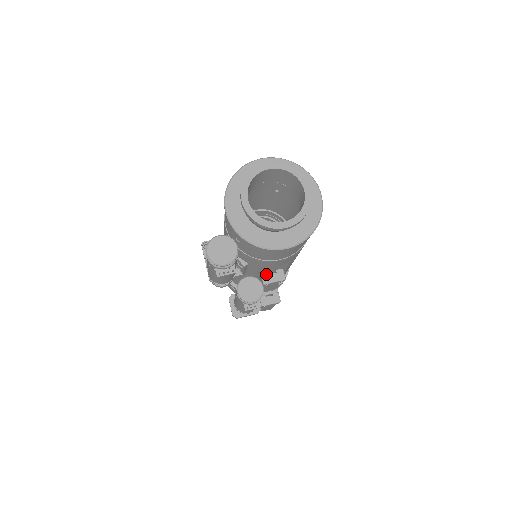
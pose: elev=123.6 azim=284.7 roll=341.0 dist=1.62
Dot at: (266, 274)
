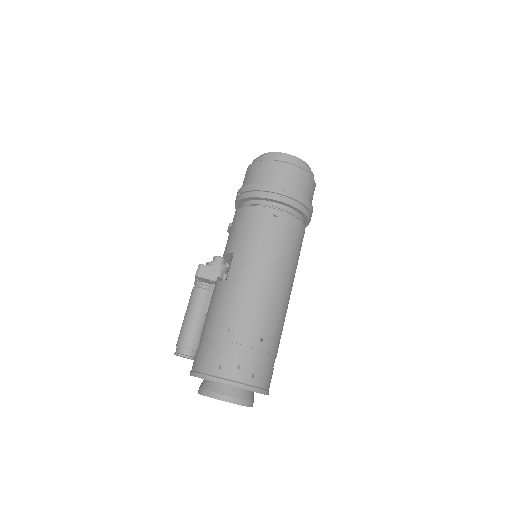
Dot at: occluded
